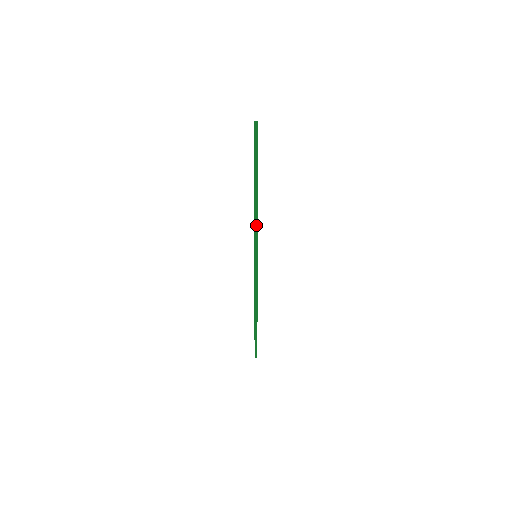
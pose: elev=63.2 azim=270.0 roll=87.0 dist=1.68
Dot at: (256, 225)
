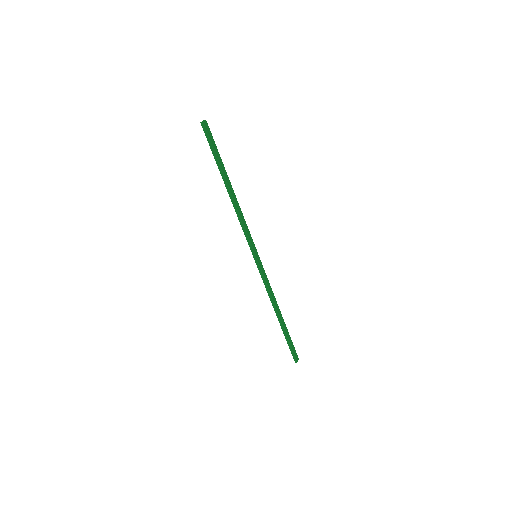
Dot at: (242, 224)
